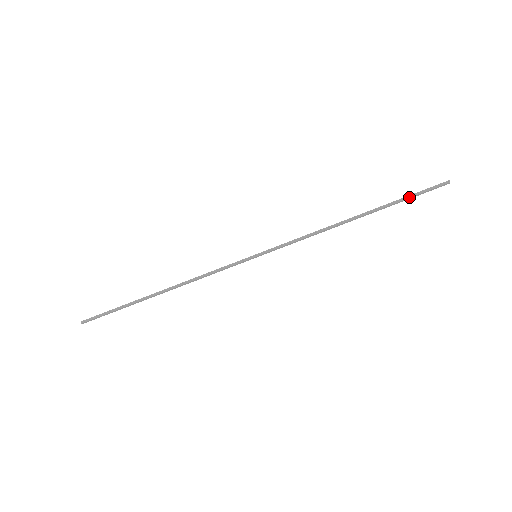
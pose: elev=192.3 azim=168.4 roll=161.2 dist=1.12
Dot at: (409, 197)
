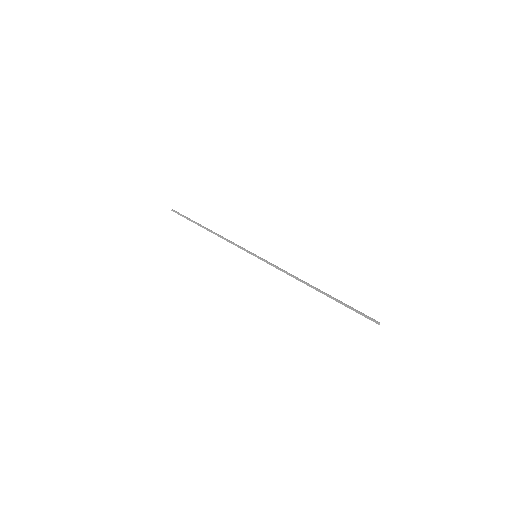
Dot at: (349, 308)
